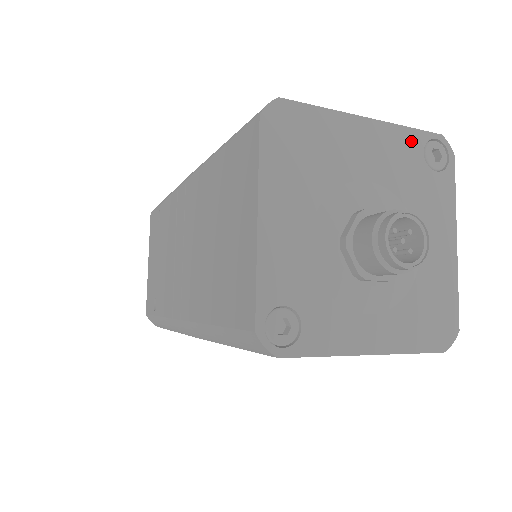
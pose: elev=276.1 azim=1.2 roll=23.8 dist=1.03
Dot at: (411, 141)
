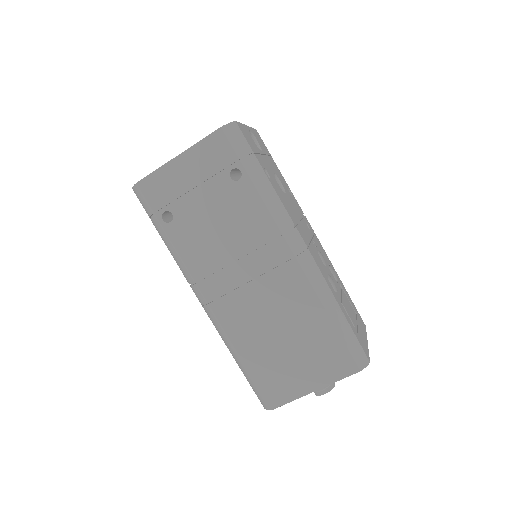
Dot at: occluded
